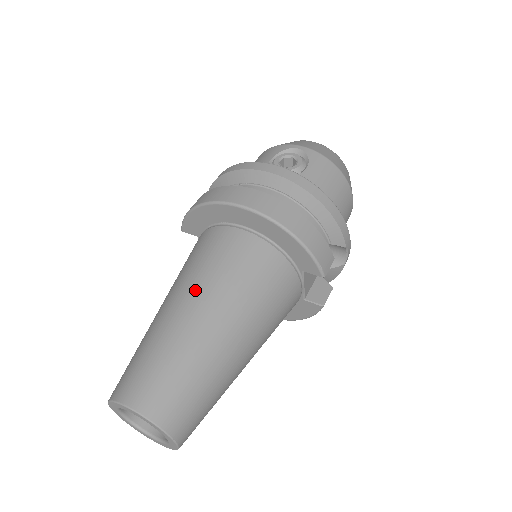
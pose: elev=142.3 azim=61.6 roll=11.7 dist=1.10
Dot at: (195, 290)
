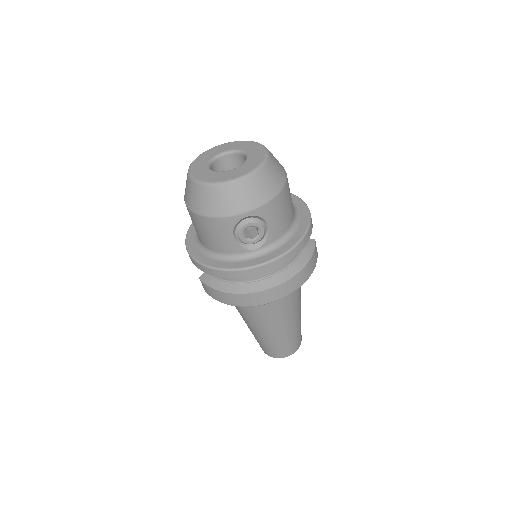
Dot at: (273, 323)
